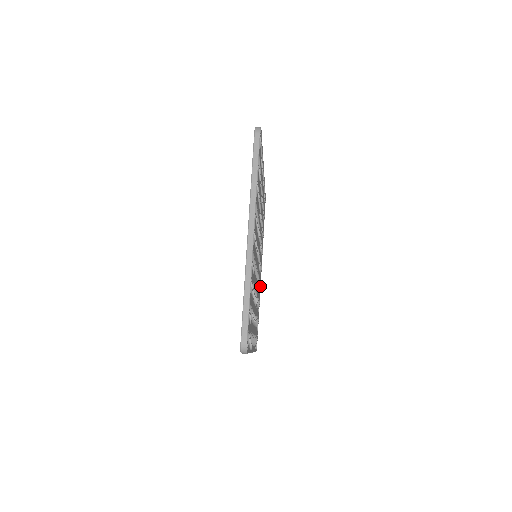
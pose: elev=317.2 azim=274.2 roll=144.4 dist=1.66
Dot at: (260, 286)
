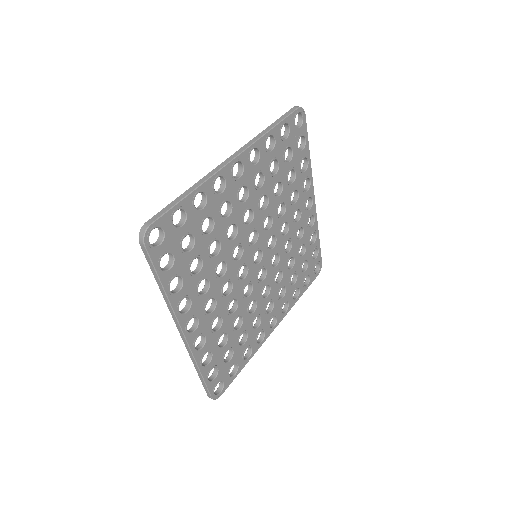
Dot at: (263, 338)
